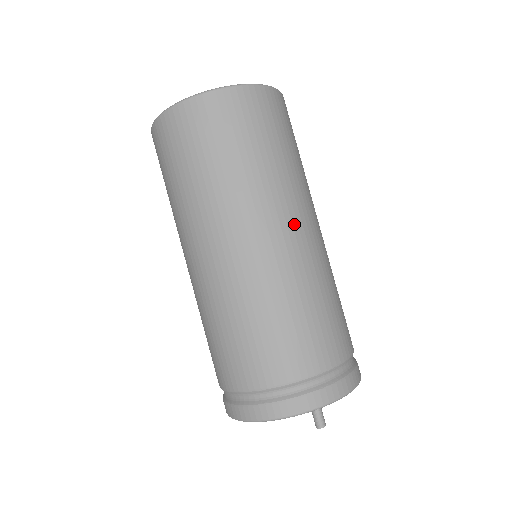
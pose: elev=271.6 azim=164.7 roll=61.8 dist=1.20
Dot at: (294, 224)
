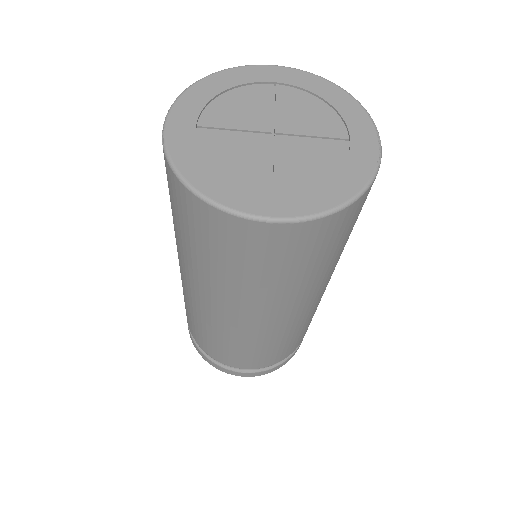
Dot at: (264, 318)
